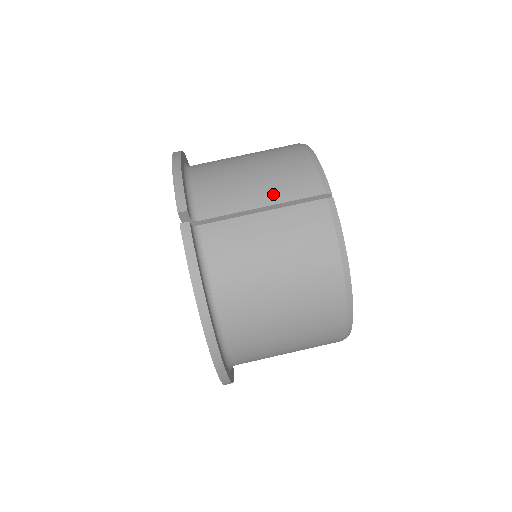
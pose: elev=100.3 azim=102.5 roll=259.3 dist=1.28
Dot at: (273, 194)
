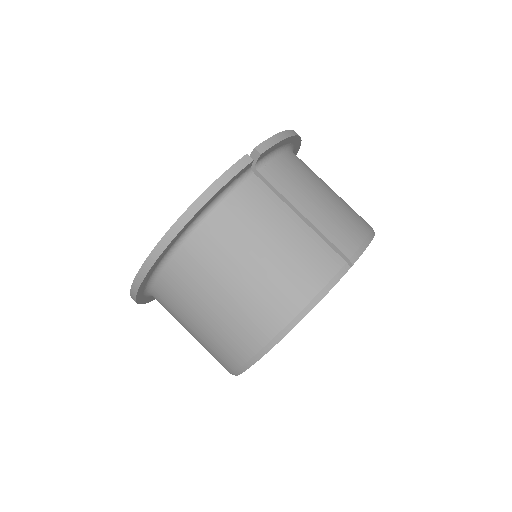
Dot at: (319, 218)
